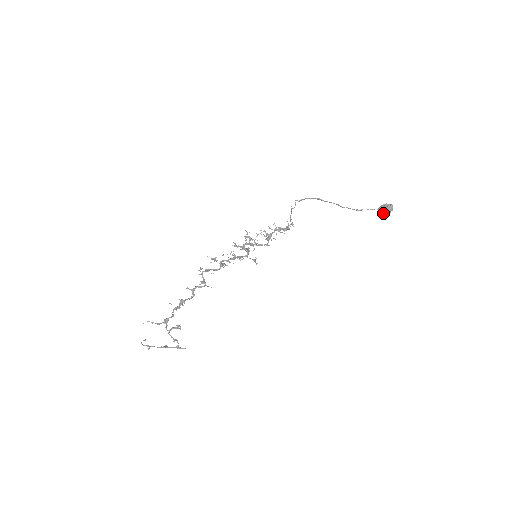
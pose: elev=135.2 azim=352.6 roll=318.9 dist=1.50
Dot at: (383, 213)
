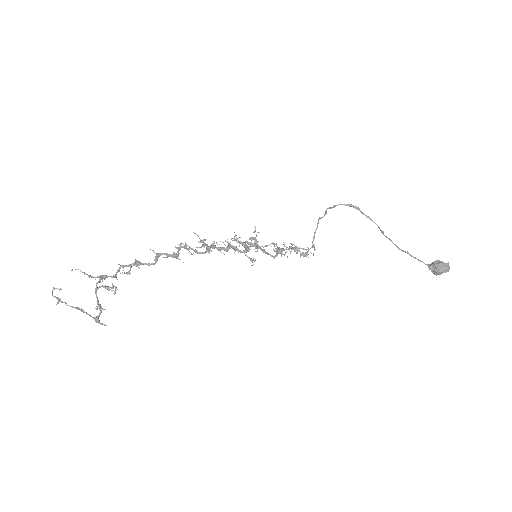
Dot at: (435, 269)
